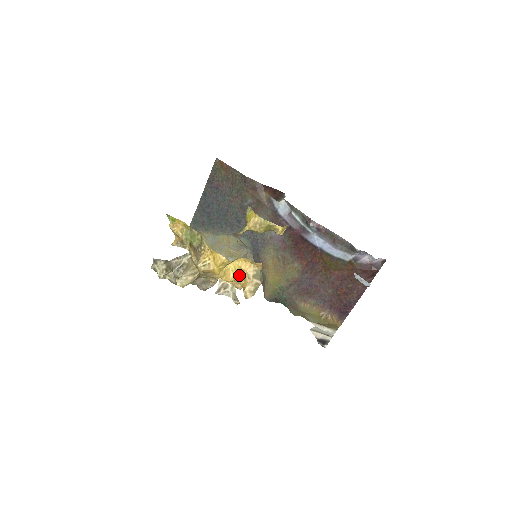
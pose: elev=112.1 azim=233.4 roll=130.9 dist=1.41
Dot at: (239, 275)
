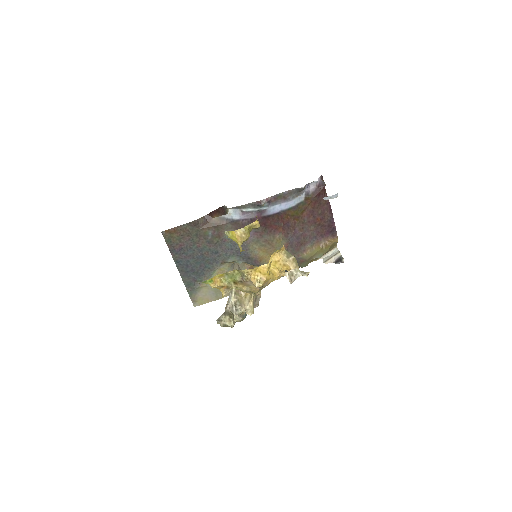
Dot at: (279, 267)
